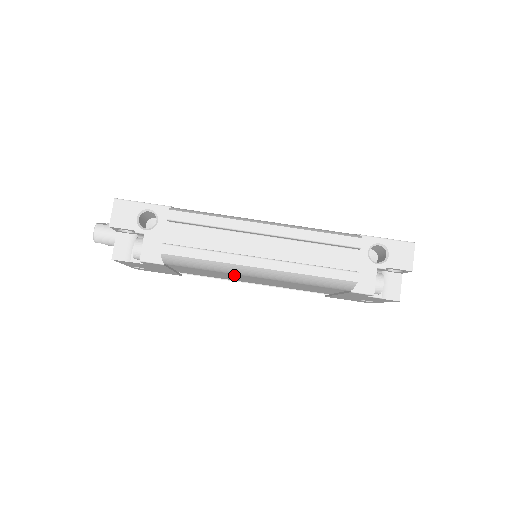
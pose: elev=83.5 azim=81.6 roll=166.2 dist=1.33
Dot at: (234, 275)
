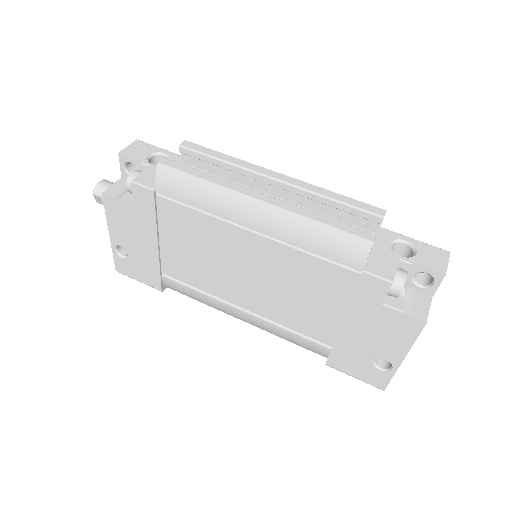
Dot at: (225, 241)
